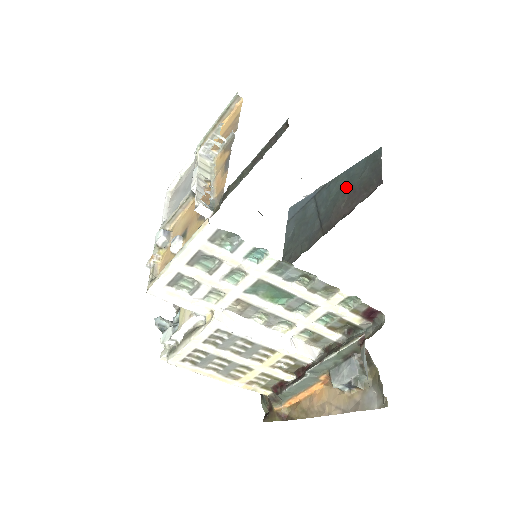
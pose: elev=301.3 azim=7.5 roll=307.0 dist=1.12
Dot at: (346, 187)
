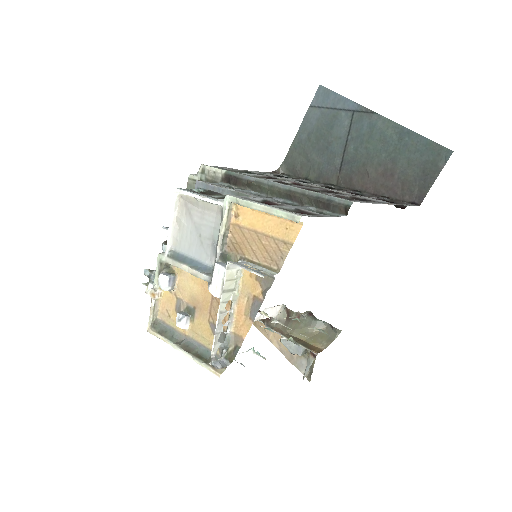
Dot at: (389, 154)
